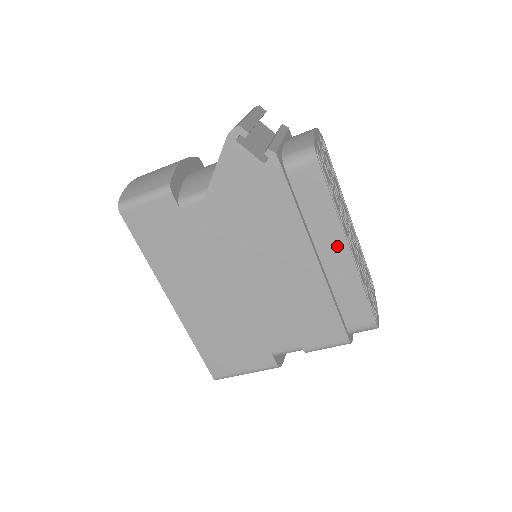
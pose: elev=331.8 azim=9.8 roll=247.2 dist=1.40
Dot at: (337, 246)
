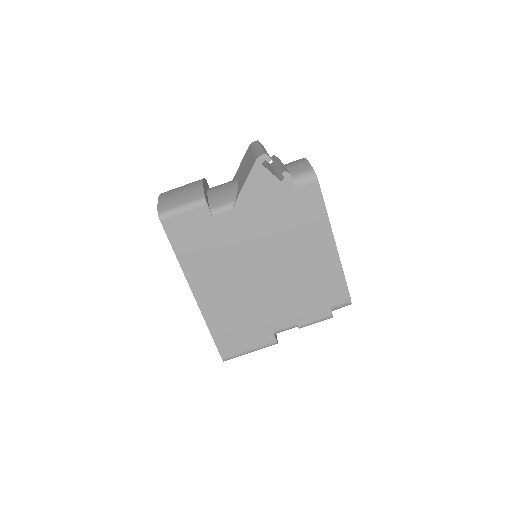
Dot at: (327, 242)
